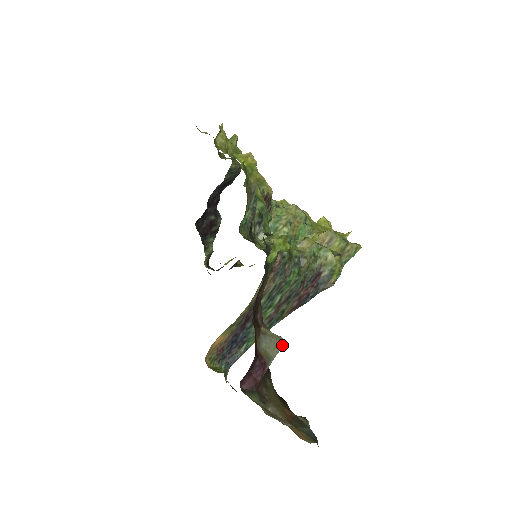
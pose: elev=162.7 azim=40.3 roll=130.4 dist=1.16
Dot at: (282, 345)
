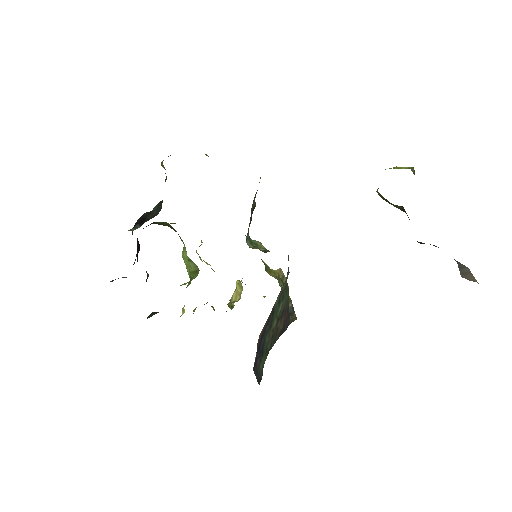
Dot at: occluded
